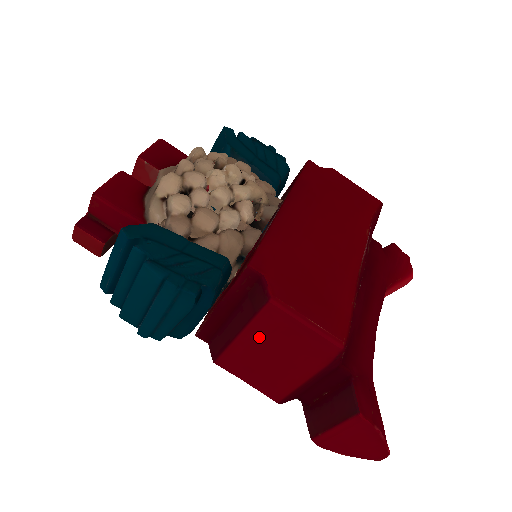
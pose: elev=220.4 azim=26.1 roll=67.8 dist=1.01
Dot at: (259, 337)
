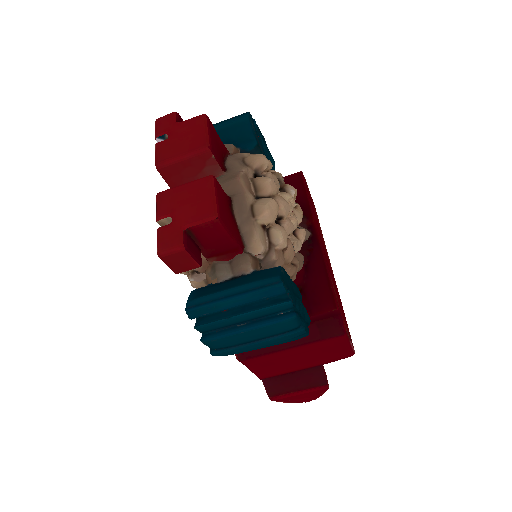
Dot at: (306, 350)
